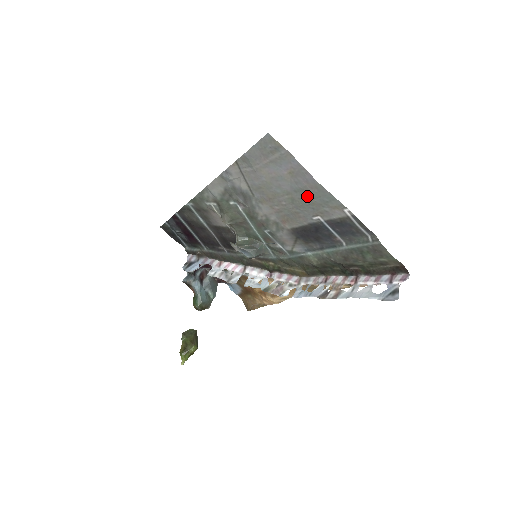
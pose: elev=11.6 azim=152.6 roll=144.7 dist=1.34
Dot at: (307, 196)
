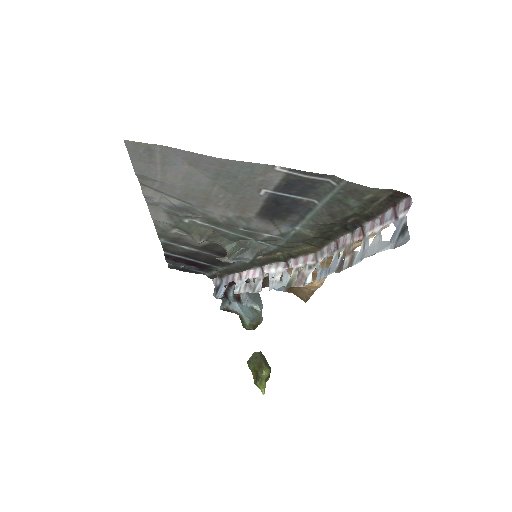
Dot at: (229, 177)
